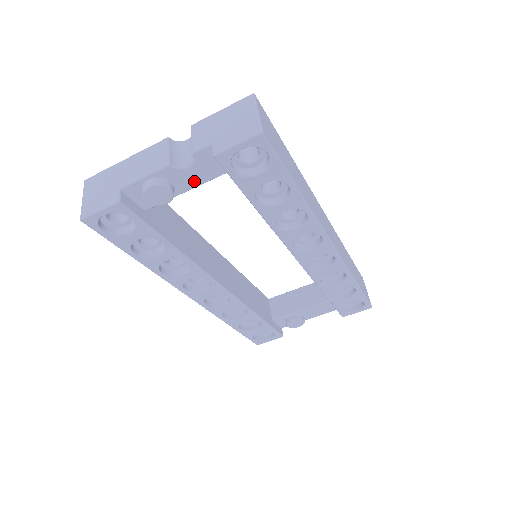
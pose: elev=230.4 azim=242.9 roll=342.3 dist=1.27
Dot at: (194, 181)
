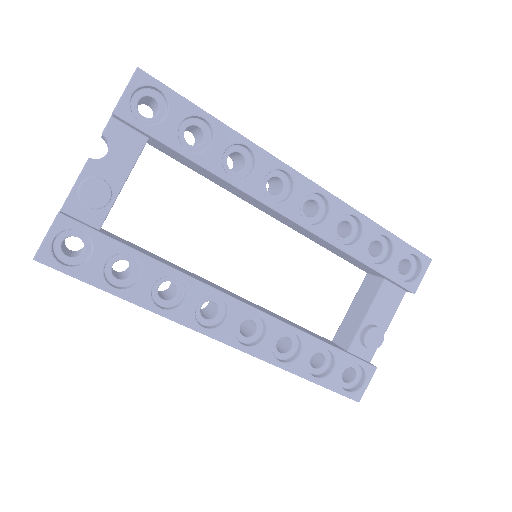
Dot at: (123, 168)
